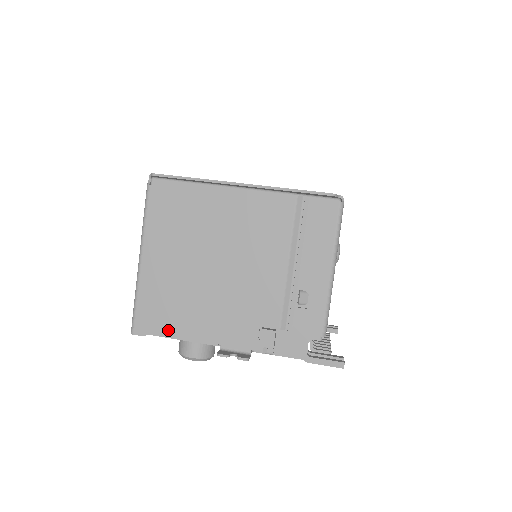
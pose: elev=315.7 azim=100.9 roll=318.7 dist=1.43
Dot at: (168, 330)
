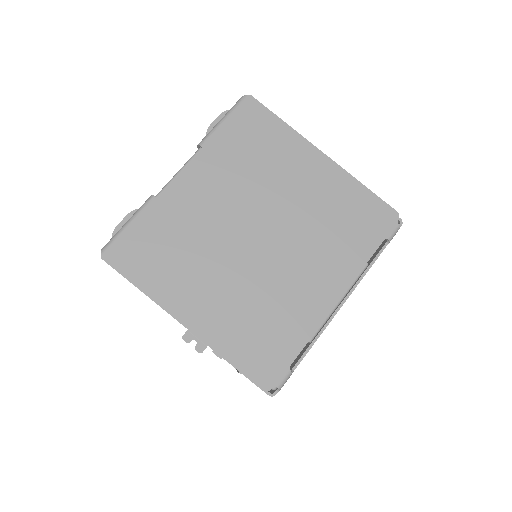
Dot at: occluded
